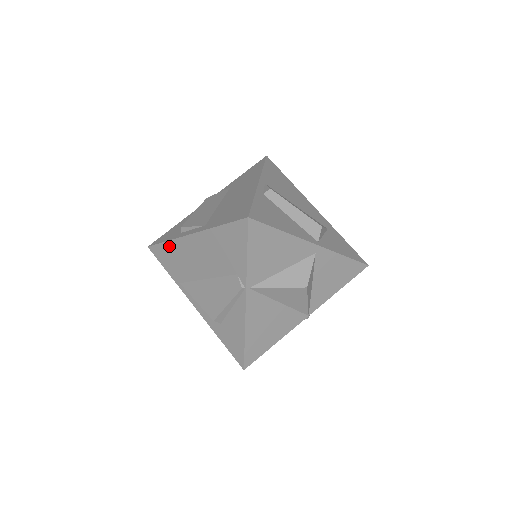
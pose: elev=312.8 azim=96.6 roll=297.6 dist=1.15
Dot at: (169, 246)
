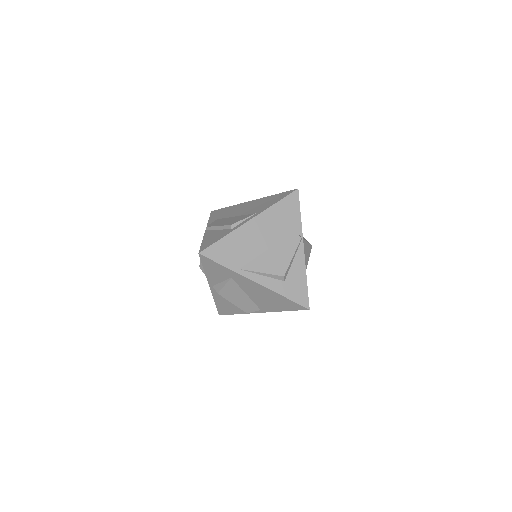
Dot at: (227, 240)
